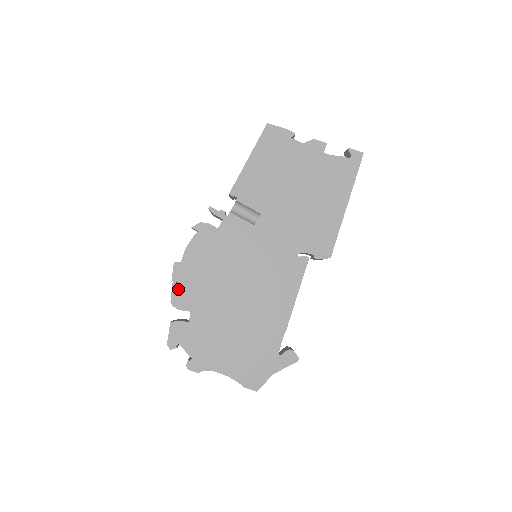
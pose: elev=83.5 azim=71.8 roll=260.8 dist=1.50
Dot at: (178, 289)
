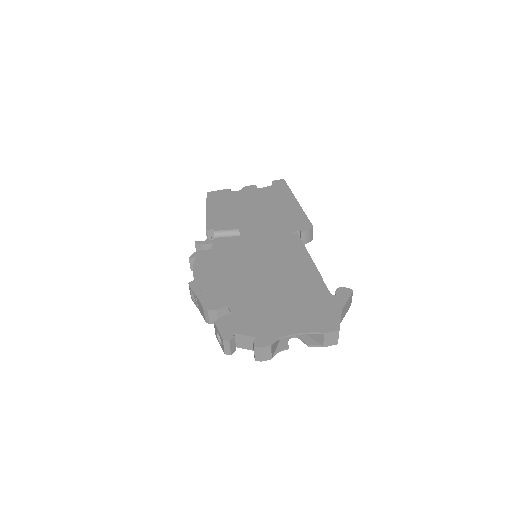
Dot at: (204, 297)
